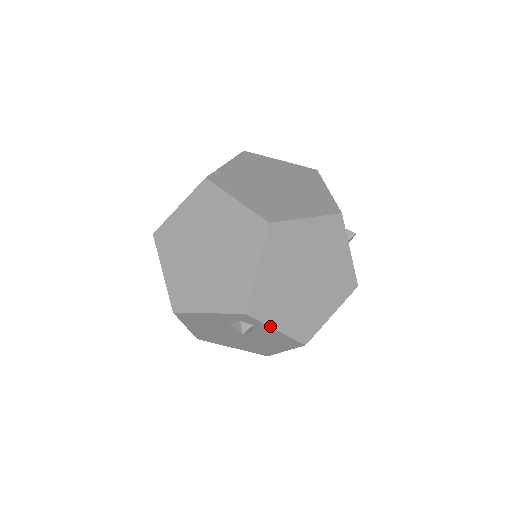
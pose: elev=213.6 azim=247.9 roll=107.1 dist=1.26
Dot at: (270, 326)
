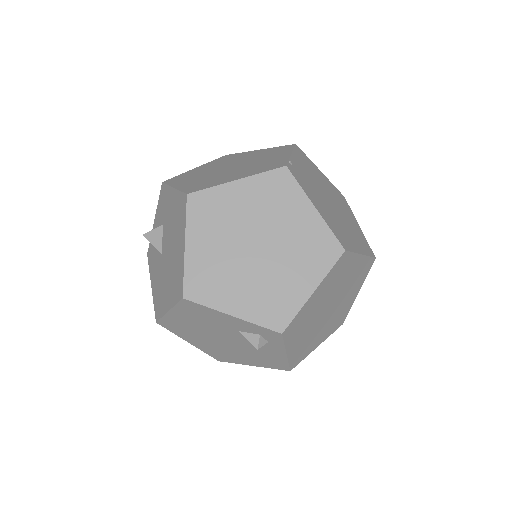
Dot at: (286, 349)
